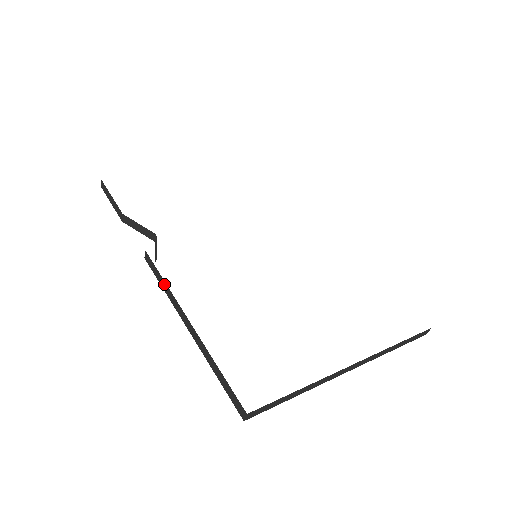
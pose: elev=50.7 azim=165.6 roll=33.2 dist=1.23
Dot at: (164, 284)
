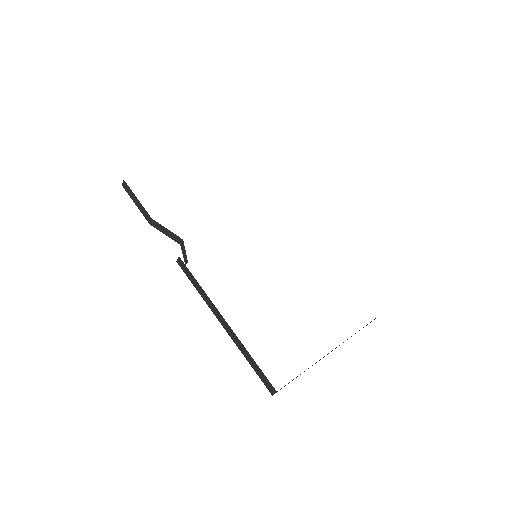
Dot at: (199, 287)
